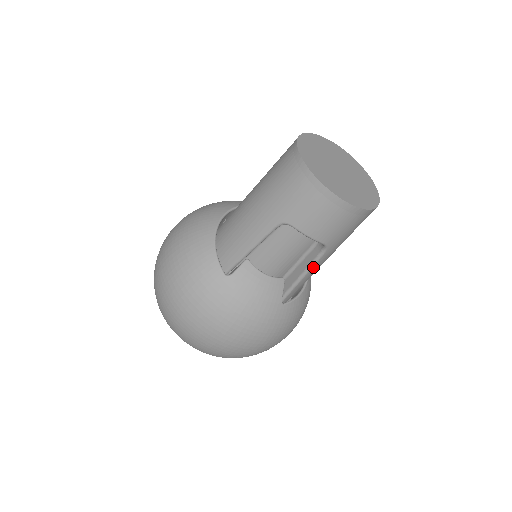
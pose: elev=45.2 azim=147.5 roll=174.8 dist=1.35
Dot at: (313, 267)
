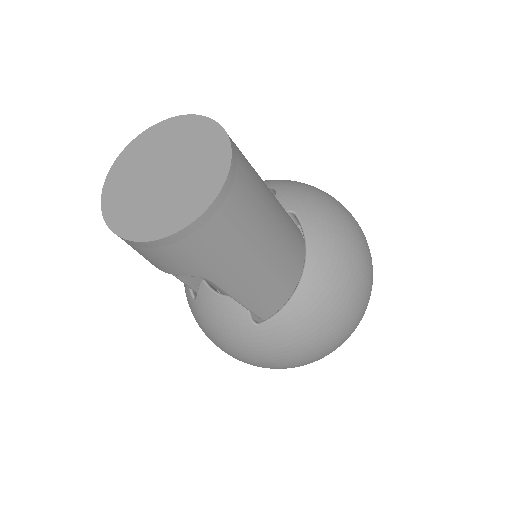
Dot at: (228, 292)
